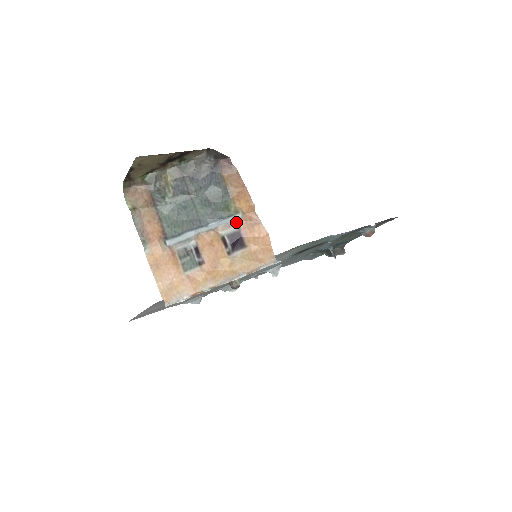
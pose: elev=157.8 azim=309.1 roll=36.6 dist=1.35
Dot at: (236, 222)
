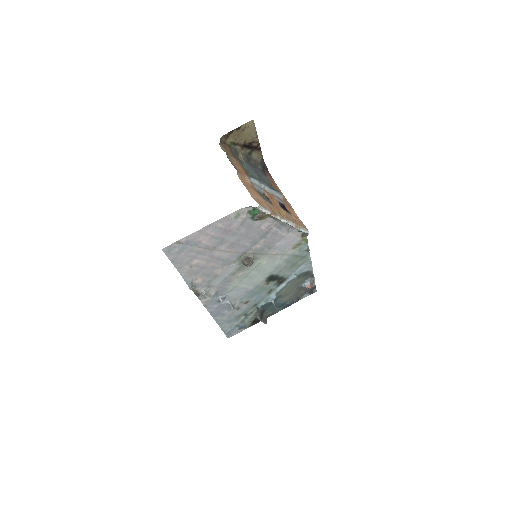
Dot at: (282, 199)
